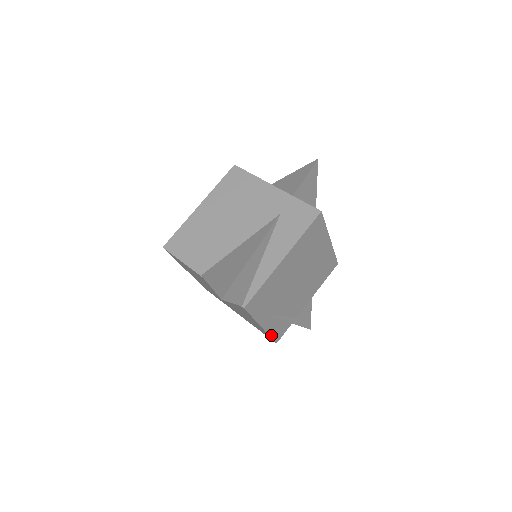
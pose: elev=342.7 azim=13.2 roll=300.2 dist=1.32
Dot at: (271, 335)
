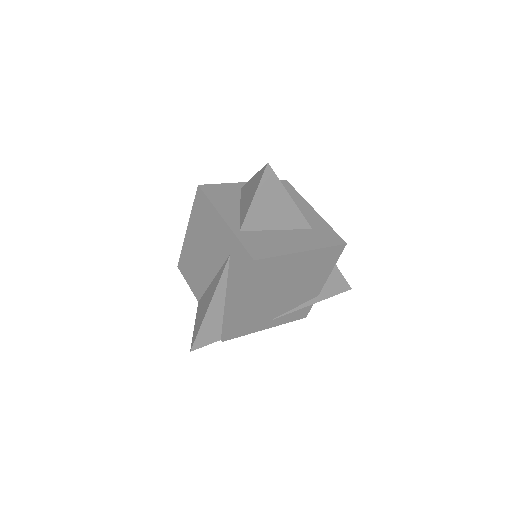
Dot at: (289, 321)
